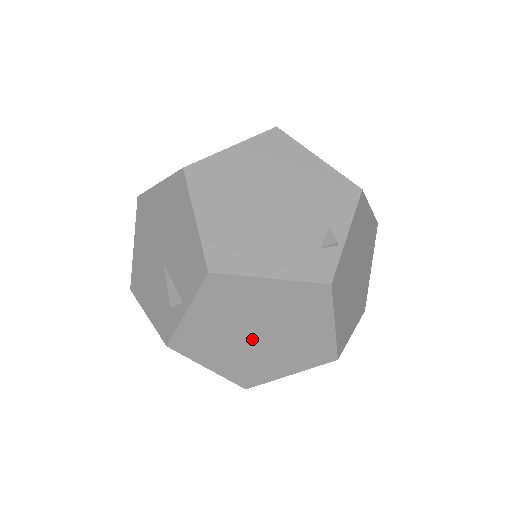
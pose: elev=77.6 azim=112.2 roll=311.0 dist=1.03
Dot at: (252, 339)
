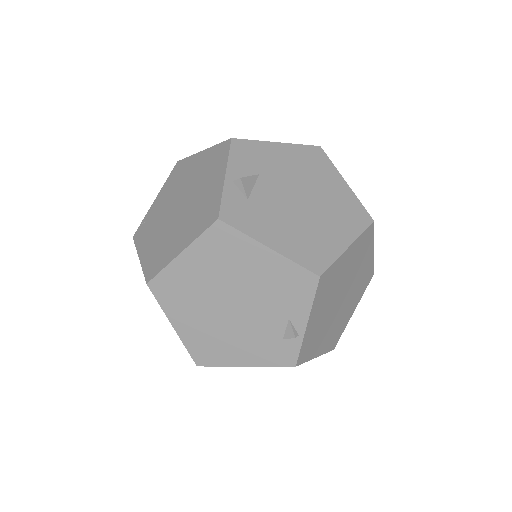
Dot at: occluded
